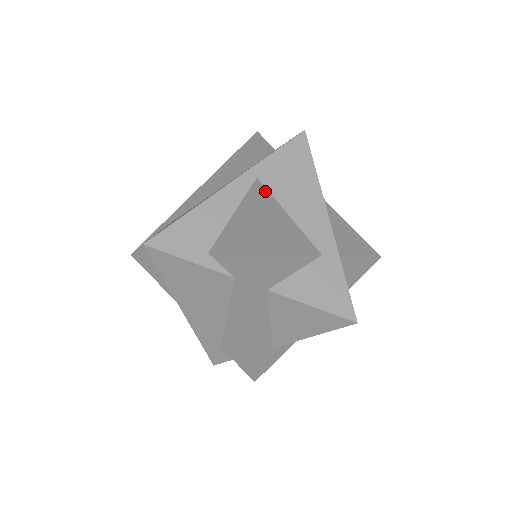
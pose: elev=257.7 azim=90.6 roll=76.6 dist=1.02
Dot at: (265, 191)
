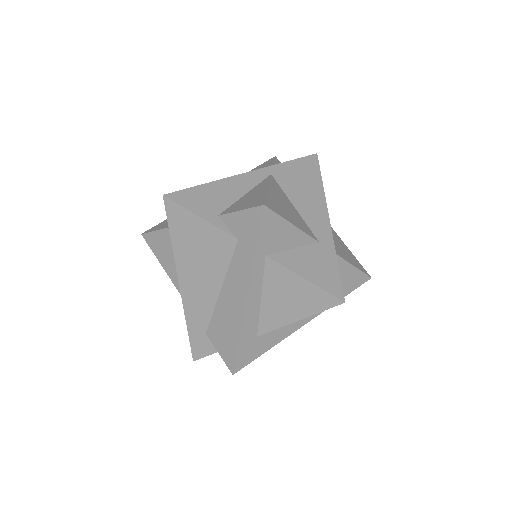
Dot at: (277, 184)
